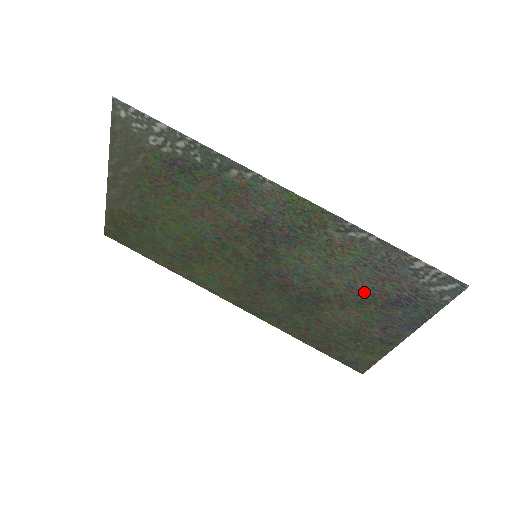
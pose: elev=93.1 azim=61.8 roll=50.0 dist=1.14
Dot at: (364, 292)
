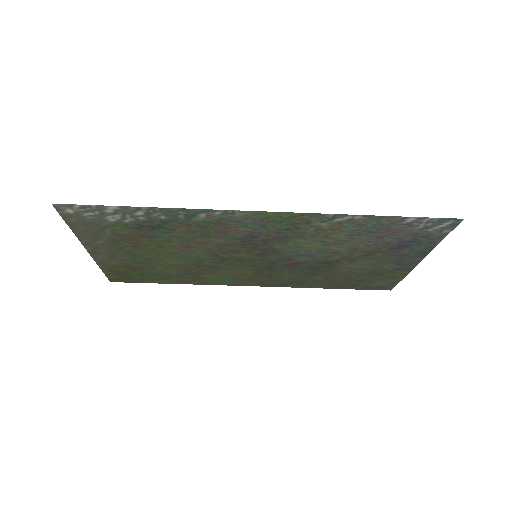
Dot at: (367, 248)
